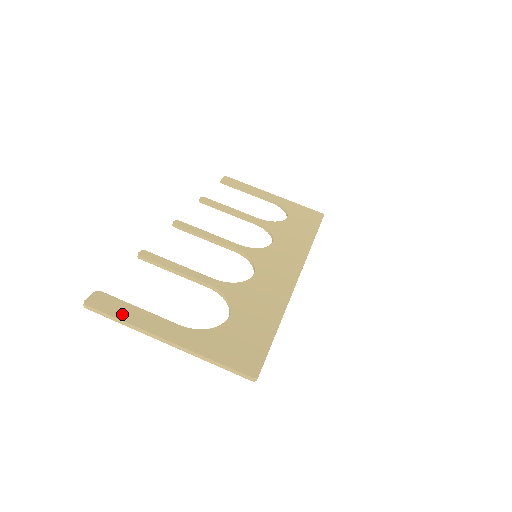
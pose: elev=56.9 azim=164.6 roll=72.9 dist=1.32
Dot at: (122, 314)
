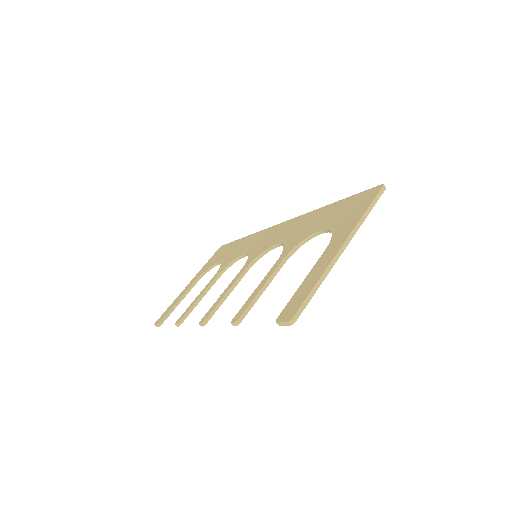
Dot at: (308, 288)
